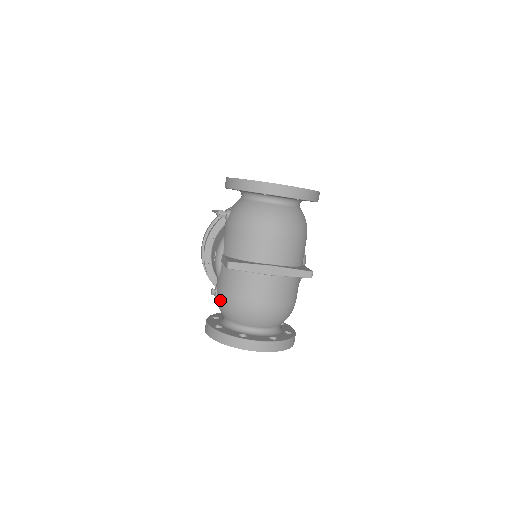
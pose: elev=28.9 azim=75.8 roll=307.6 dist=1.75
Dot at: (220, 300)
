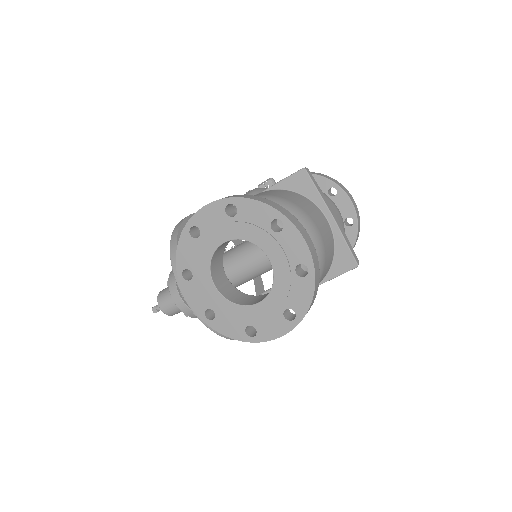
Dot at: occluded
